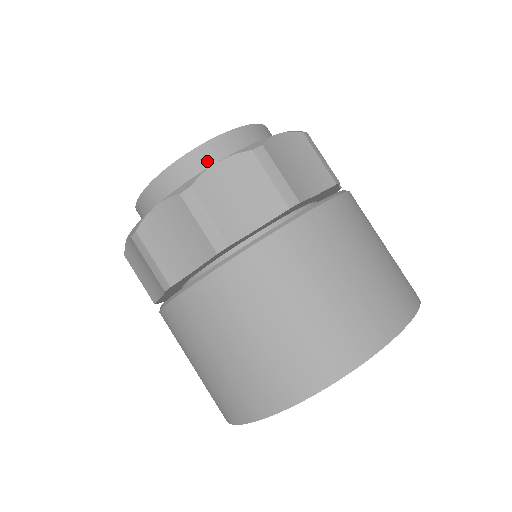
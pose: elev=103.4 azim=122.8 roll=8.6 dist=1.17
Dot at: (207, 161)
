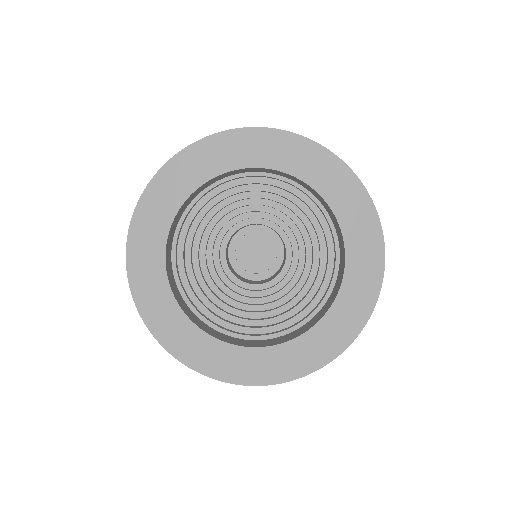
Dot at: occluded
